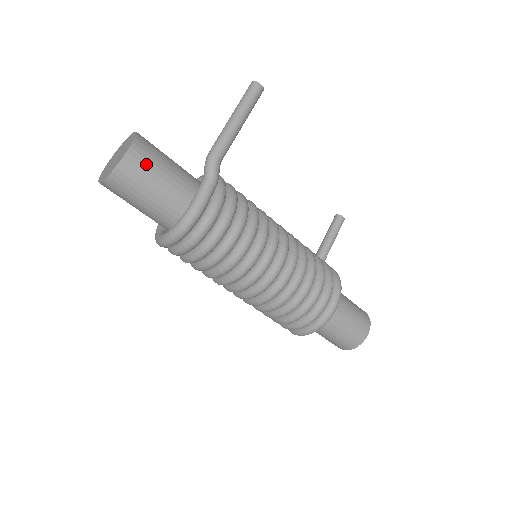
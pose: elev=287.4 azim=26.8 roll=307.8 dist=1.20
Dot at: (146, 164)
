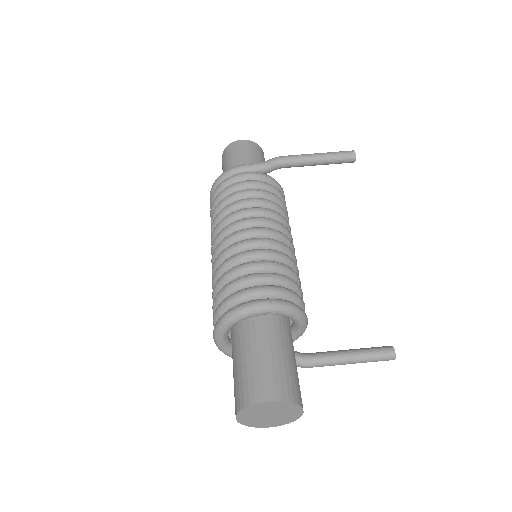
Dot at: (244, 149)
